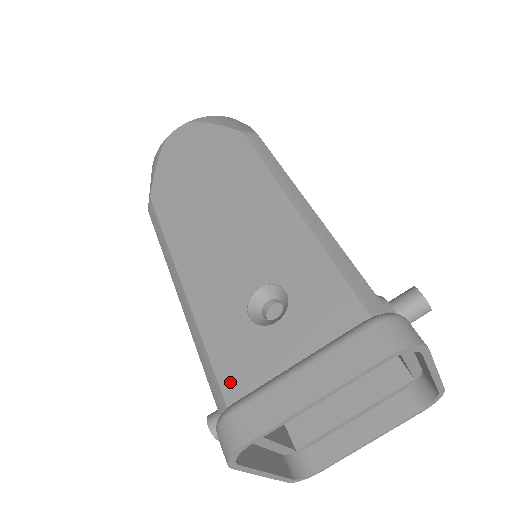
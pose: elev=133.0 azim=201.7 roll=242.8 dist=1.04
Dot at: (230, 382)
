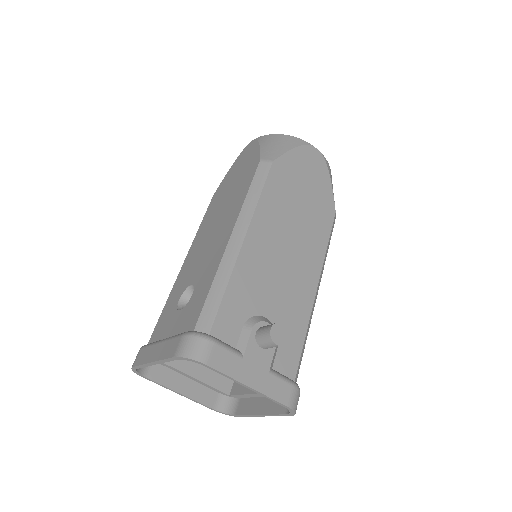
Dot at: (155, 333)
